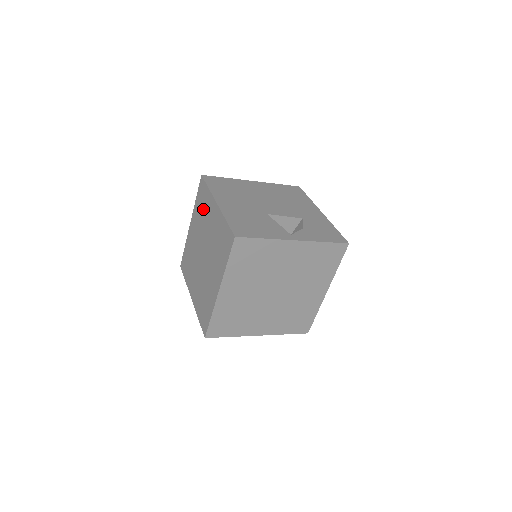
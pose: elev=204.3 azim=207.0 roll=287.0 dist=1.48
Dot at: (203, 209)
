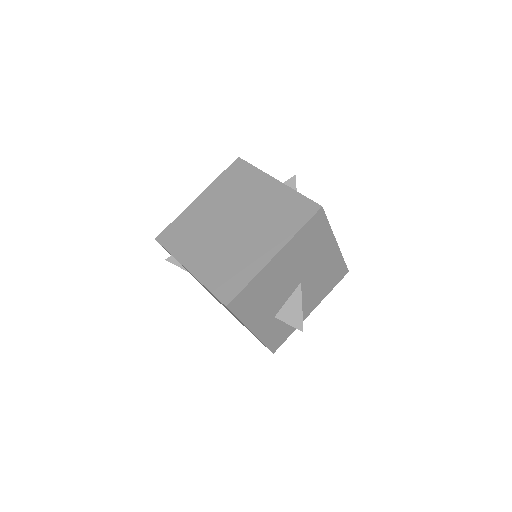
Dot at: occluded
